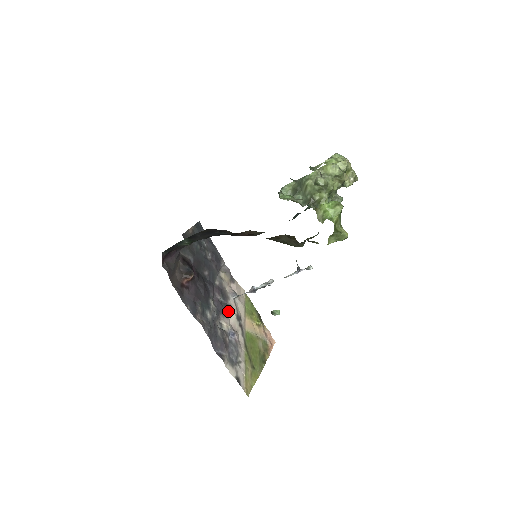
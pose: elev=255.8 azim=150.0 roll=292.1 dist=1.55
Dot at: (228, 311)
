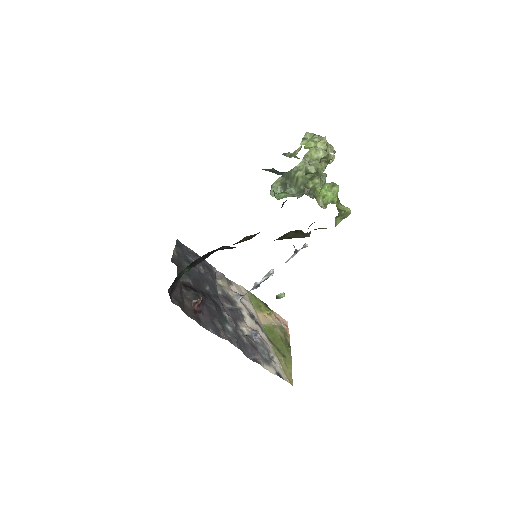
Dot at: (241, 315)
